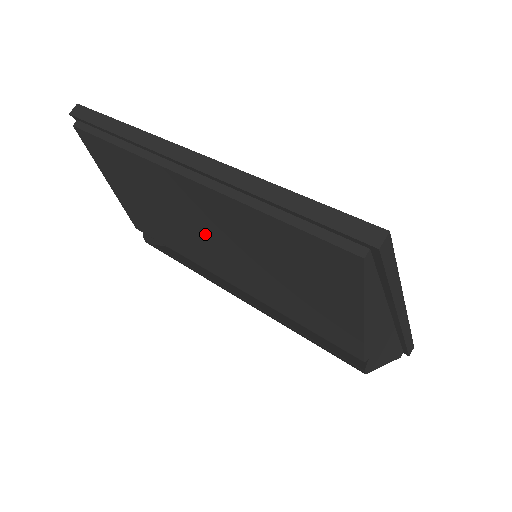
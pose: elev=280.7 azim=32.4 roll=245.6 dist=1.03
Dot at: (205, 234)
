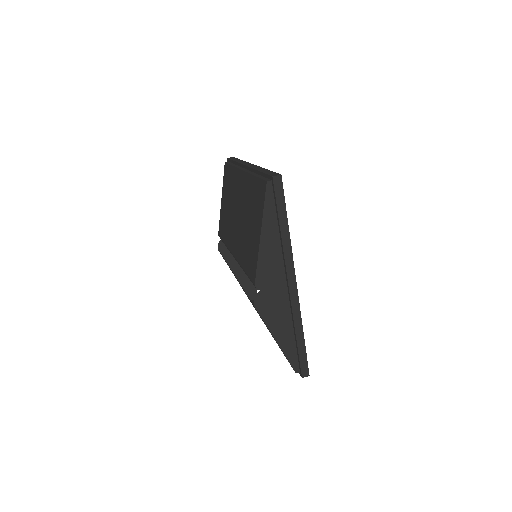
Dot at: (236, 212)
